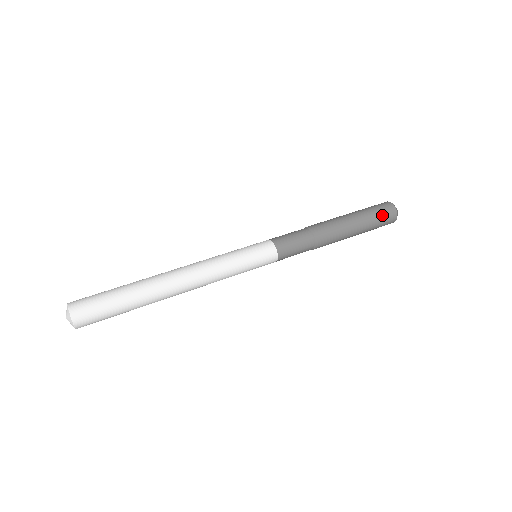
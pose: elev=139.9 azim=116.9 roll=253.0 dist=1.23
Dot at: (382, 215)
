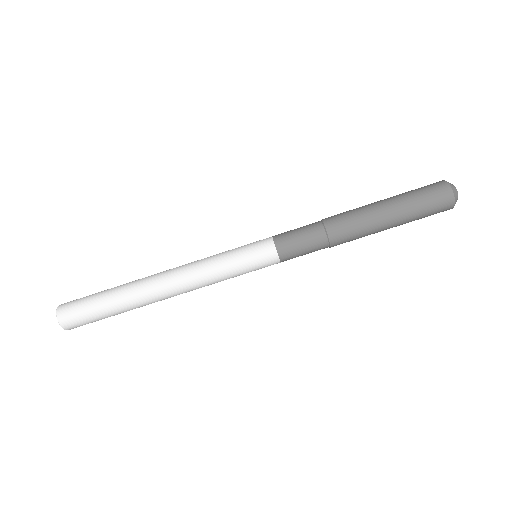
Dot at: occluded
